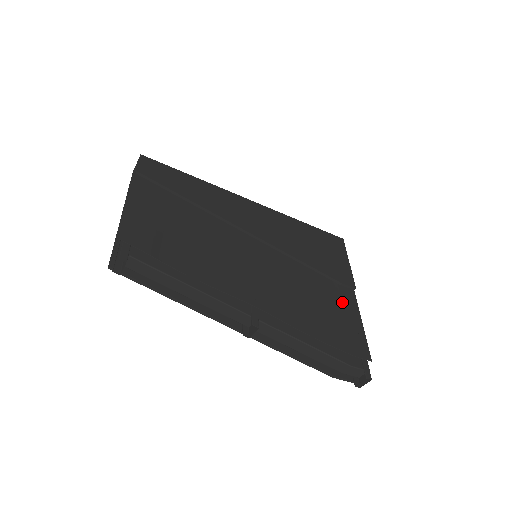
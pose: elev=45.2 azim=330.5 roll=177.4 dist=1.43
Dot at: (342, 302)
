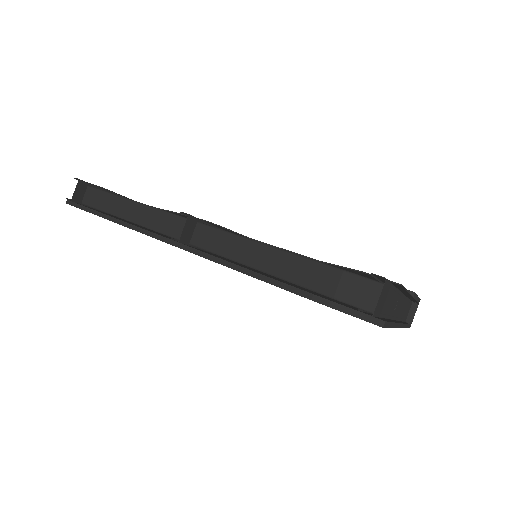
Dot at: occluded
